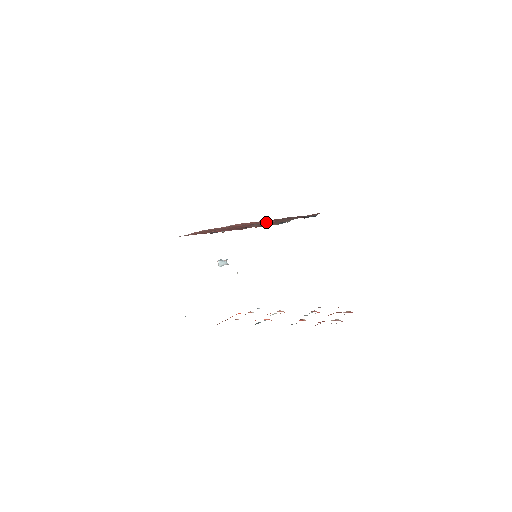
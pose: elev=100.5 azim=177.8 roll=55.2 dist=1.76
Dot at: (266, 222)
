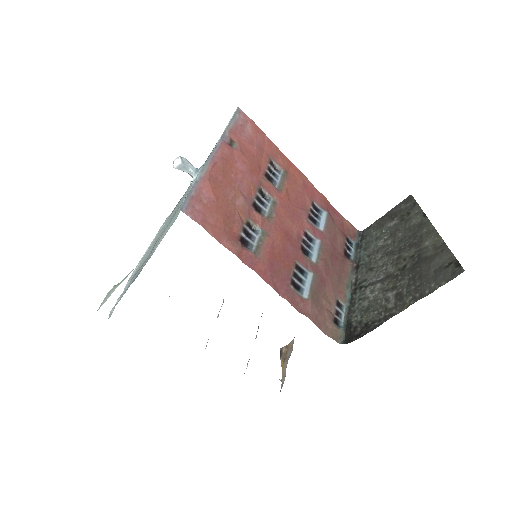
Dot at: (318, 272)
